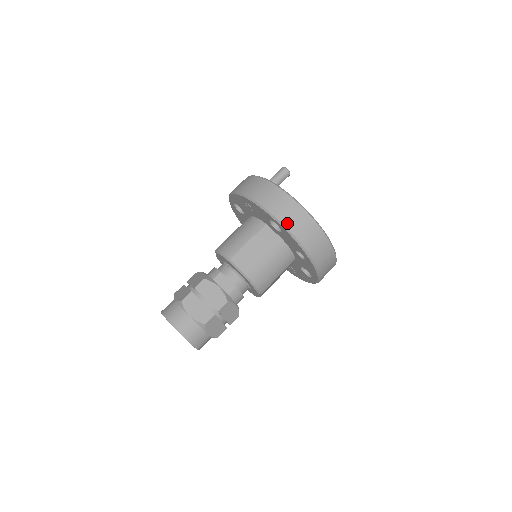
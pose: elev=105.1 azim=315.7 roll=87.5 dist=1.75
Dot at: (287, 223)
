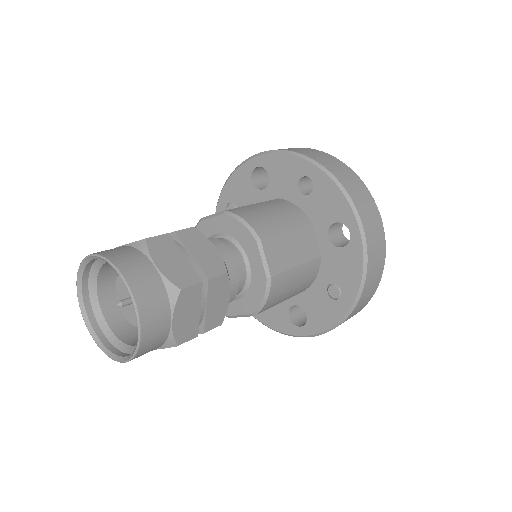
Dot at: (267, 151)
